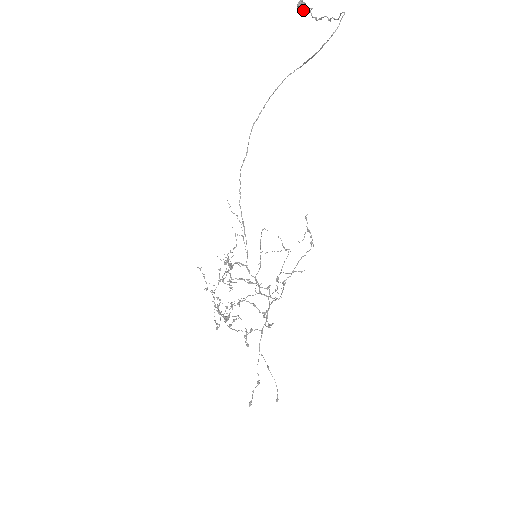
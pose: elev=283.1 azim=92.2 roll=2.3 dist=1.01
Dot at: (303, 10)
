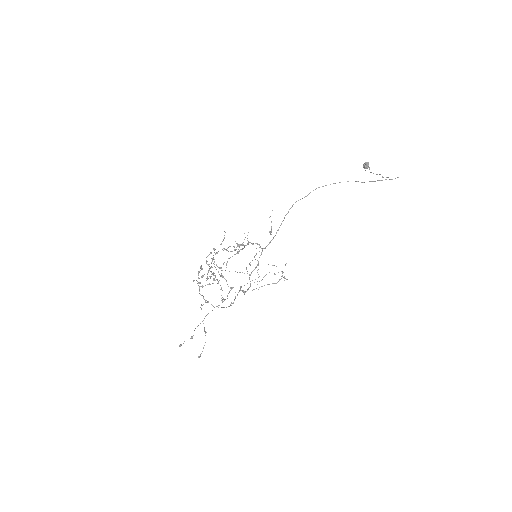
Dot at: (367, 166)
